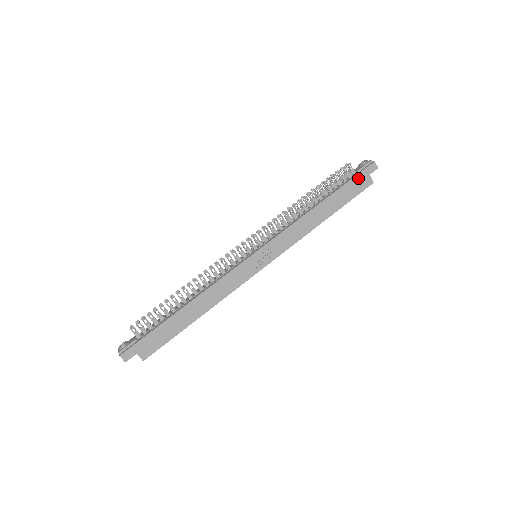
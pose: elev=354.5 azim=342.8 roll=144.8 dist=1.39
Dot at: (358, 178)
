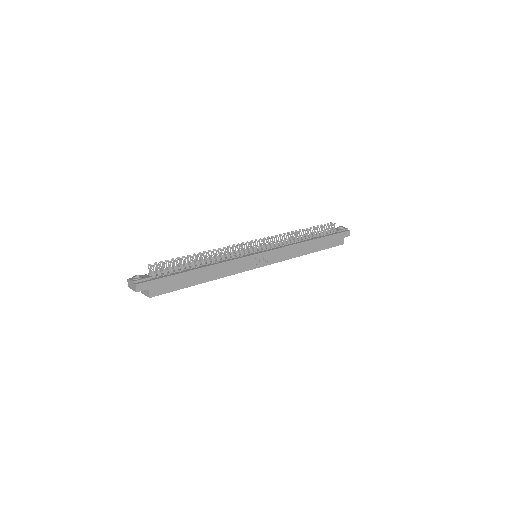
Dot at: (337, 236)
